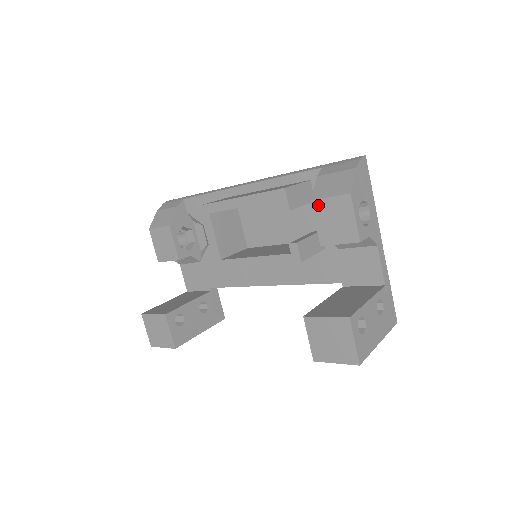
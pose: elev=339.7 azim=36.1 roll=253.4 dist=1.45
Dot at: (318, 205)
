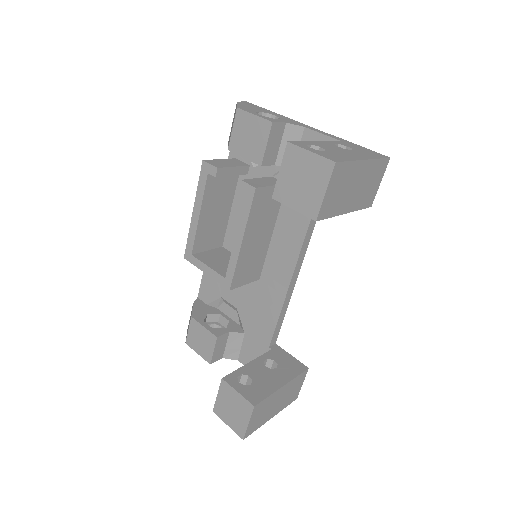
Dot at: (233, 145)
